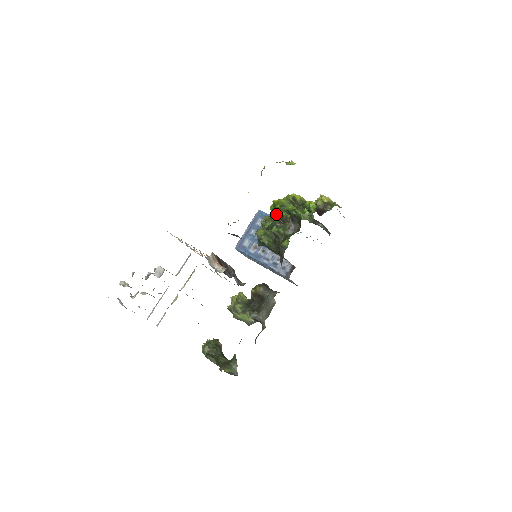
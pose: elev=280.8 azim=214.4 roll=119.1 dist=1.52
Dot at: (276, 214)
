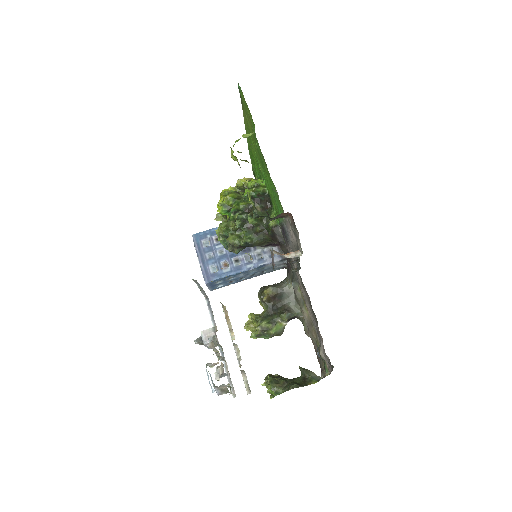
Dot at: (236, 210)
